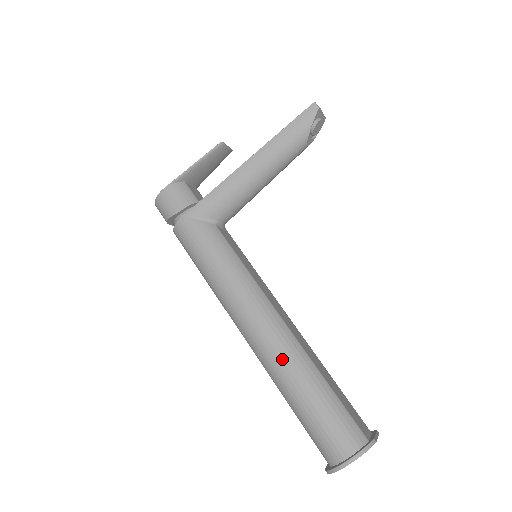
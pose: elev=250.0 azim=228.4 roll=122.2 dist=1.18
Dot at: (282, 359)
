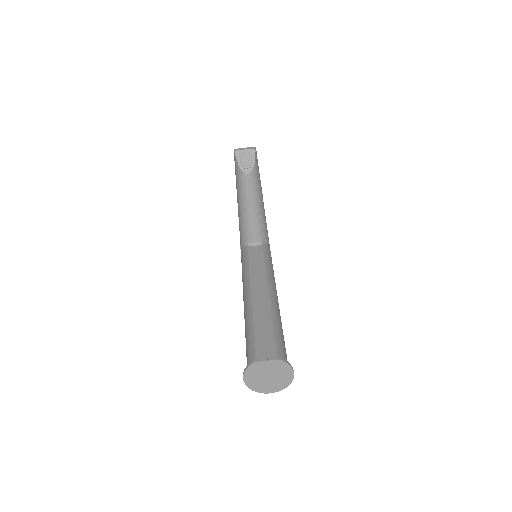
Dot at: (244, 318)
